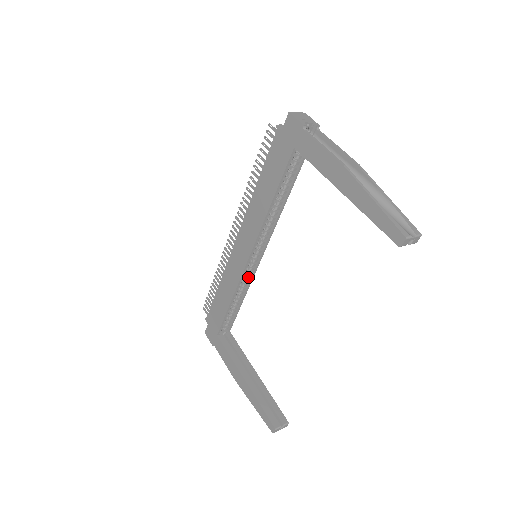
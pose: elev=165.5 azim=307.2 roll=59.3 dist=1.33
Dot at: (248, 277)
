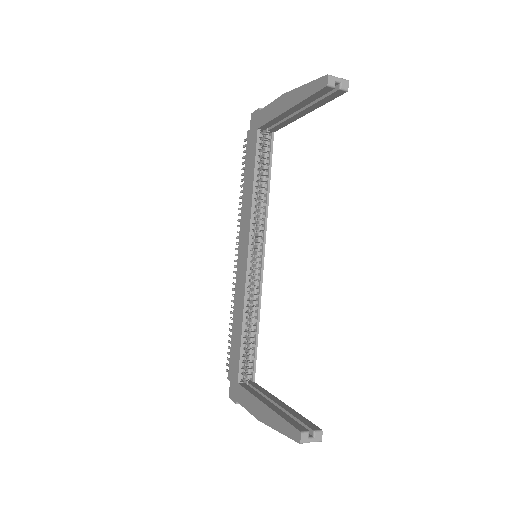
Dot at: (256, 290)
